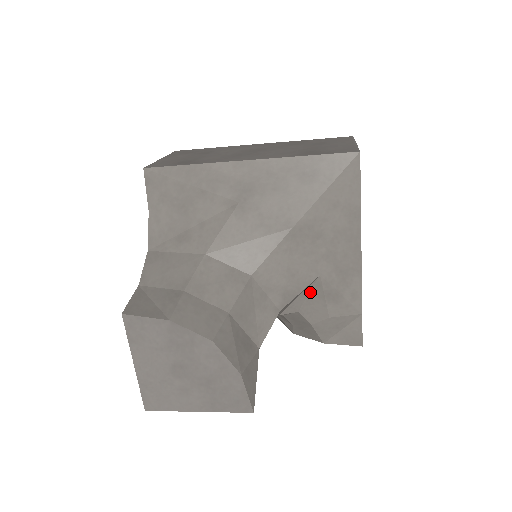
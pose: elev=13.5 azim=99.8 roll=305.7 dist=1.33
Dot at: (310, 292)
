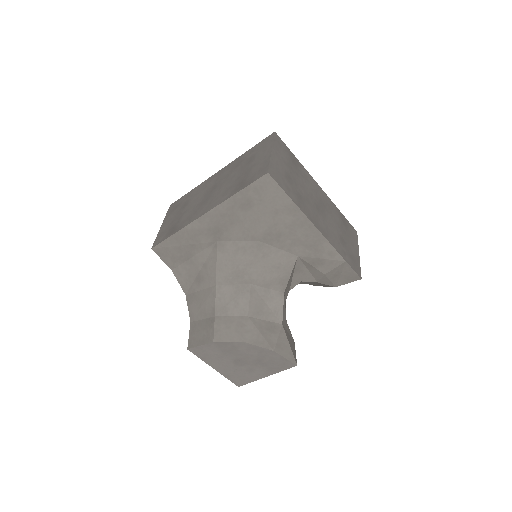
Dot at: (299, 268)
